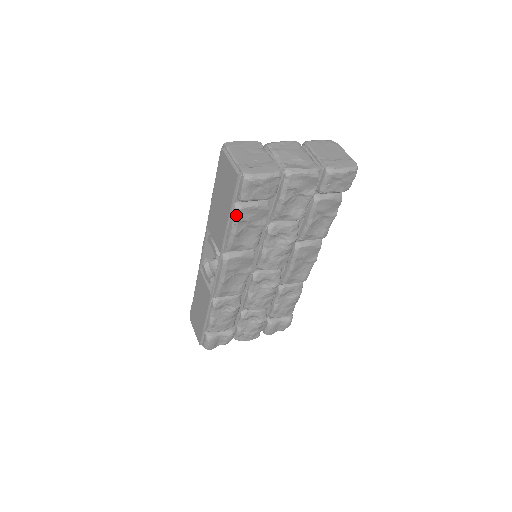
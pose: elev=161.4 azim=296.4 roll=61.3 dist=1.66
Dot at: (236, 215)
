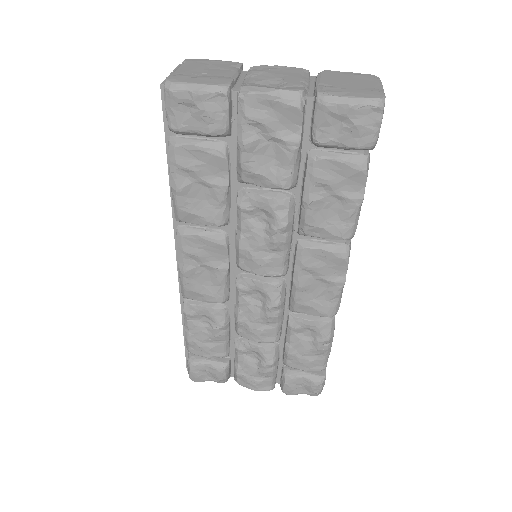
Dot at: (171, 156)
